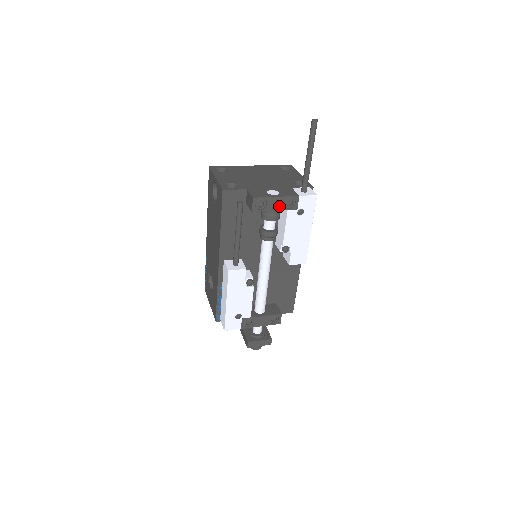
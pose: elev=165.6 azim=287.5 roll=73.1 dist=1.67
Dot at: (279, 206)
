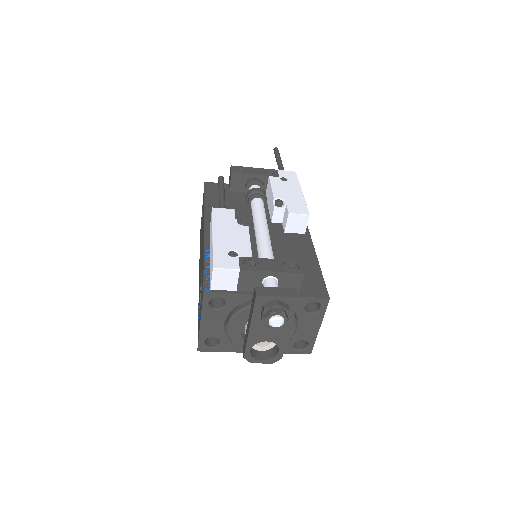
Dot at: (259, 173)
